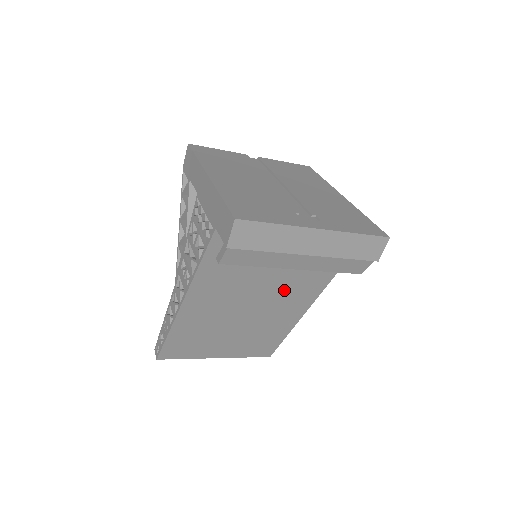
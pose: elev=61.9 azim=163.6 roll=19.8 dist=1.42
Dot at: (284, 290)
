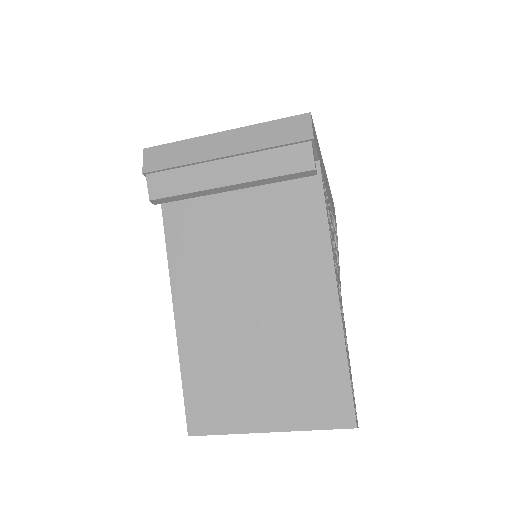
Dot at: (278, 261)
